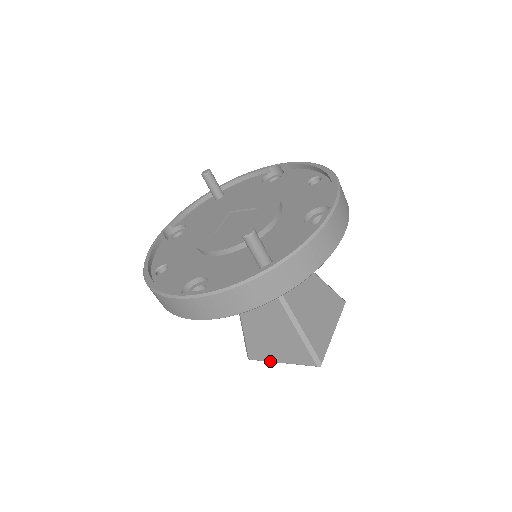
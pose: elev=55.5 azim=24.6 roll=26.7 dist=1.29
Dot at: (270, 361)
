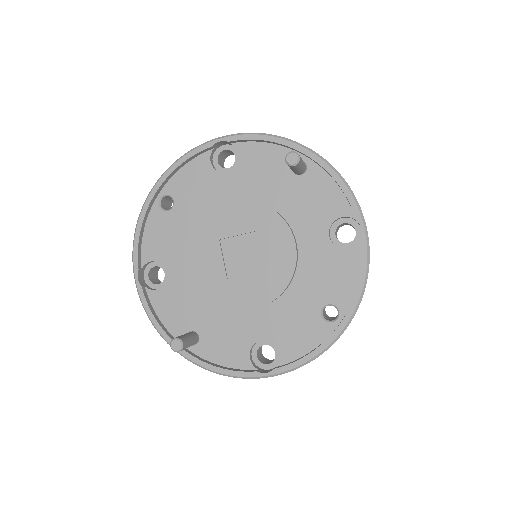
Dot at: occluded
